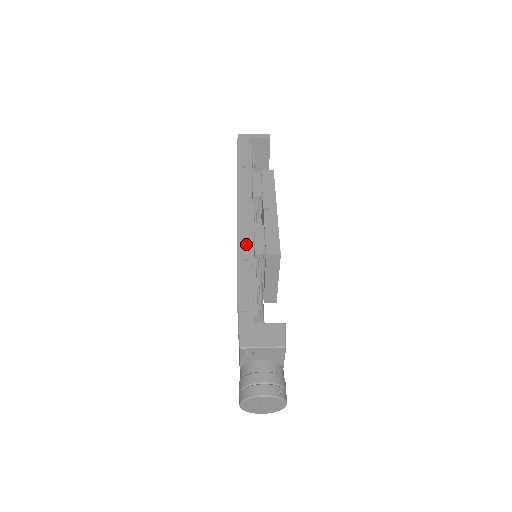
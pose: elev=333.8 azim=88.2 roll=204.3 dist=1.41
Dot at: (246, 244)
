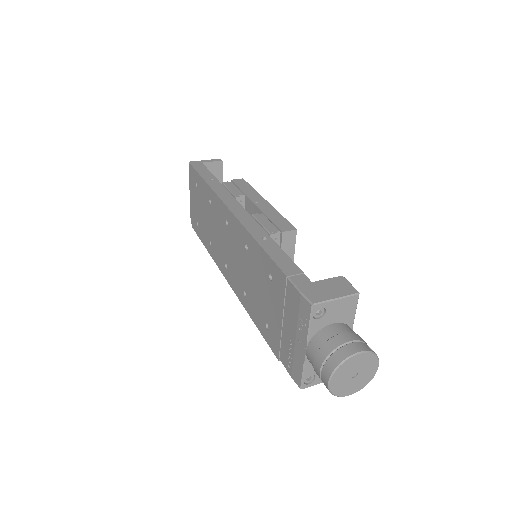
Dot at: (255, 228)
